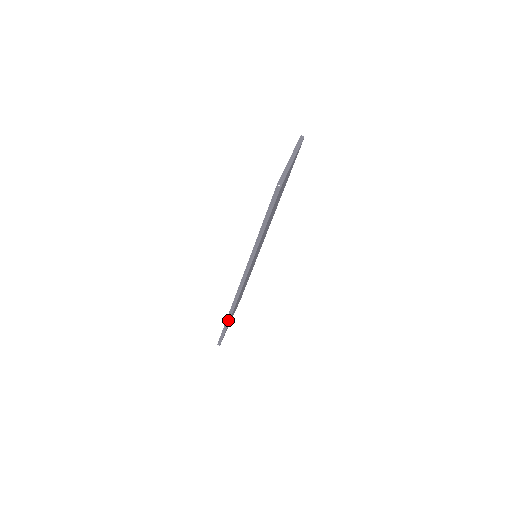
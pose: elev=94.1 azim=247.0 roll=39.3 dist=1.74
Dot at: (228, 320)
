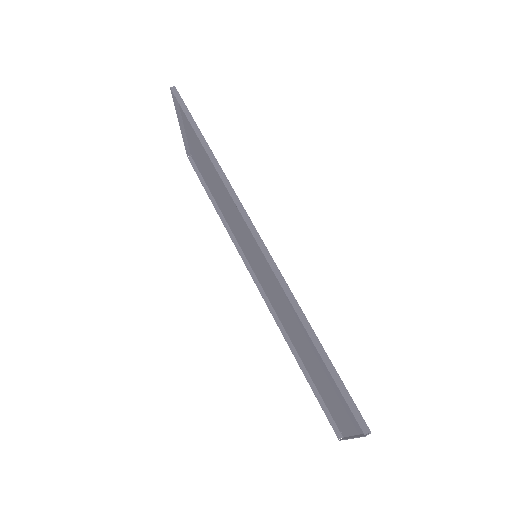
Dot at: (311, 332)
